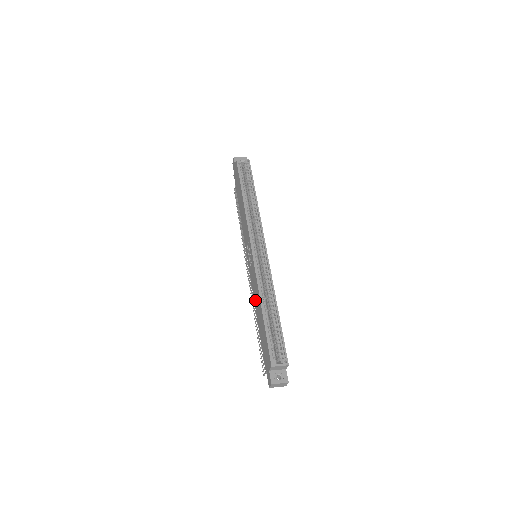
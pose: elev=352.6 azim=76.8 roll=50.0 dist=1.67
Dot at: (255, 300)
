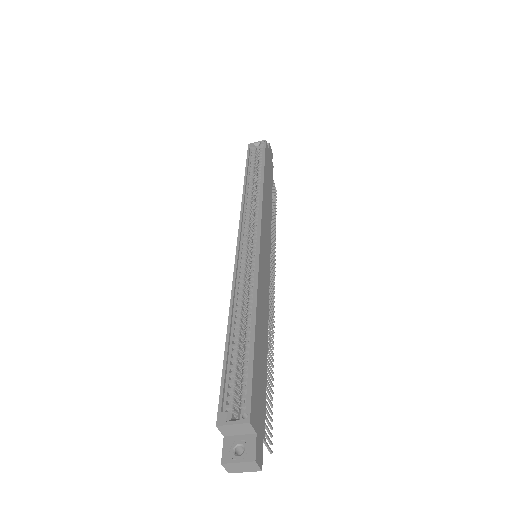
Dot at: occluded
